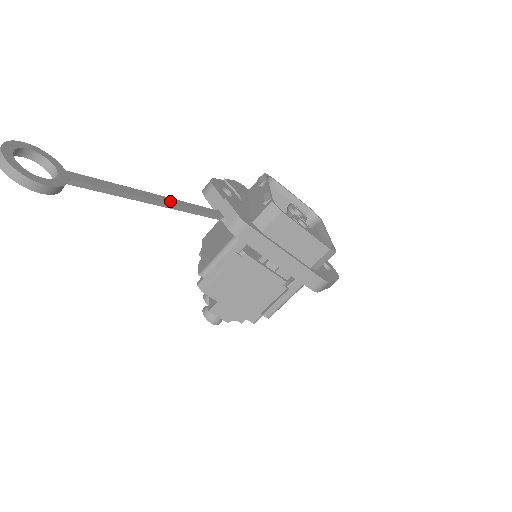
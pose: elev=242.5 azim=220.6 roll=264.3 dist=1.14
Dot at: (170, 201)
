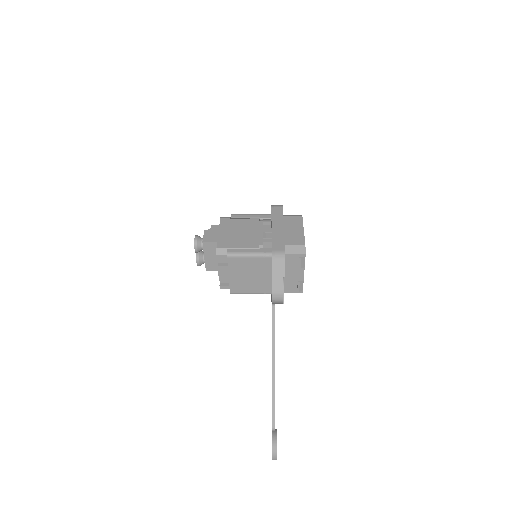
Dot at: occluded
